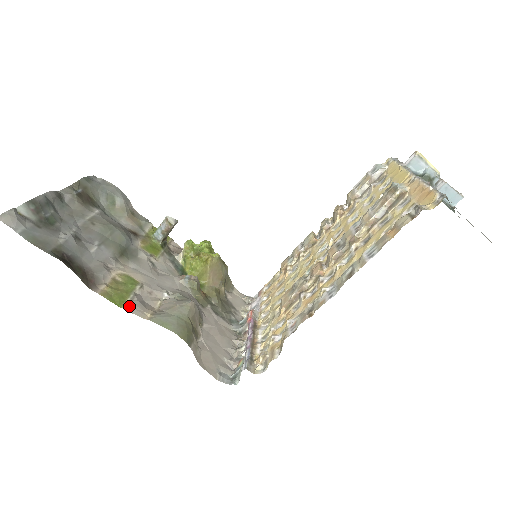
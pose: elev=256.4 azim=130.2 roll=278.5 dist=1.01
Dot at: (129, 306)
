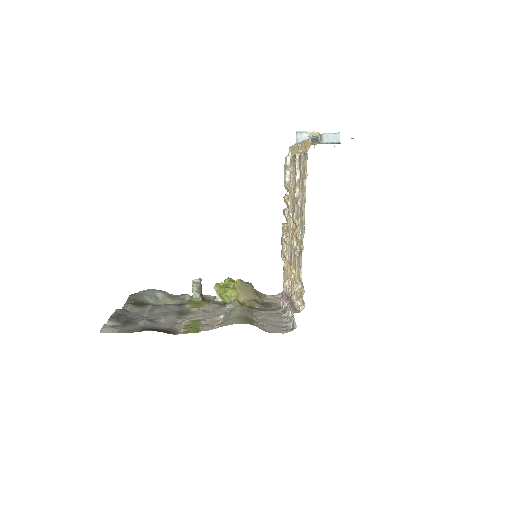
Dot at: (203, 329)
